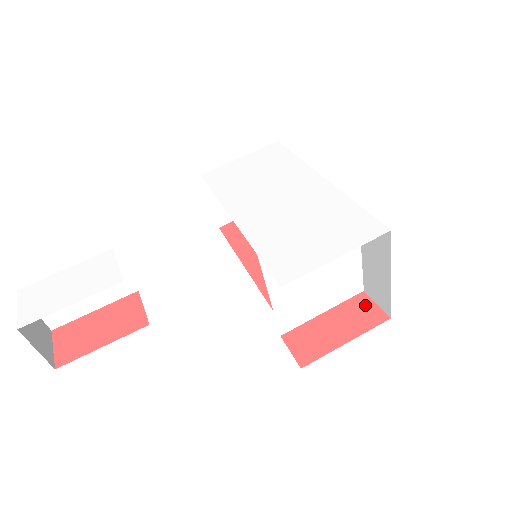
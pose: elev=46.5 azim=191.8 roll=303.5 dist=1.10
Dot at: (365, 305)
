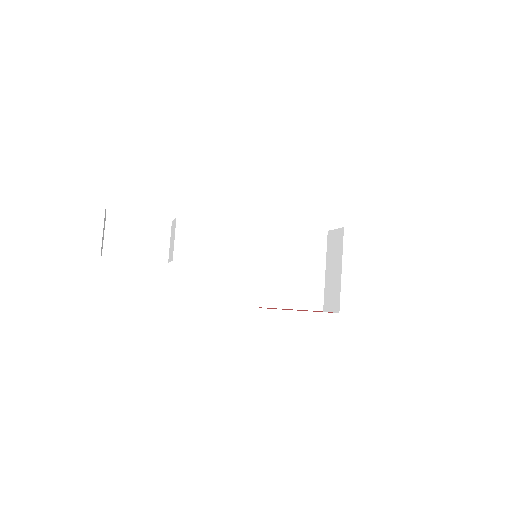
Dot at: occluded
